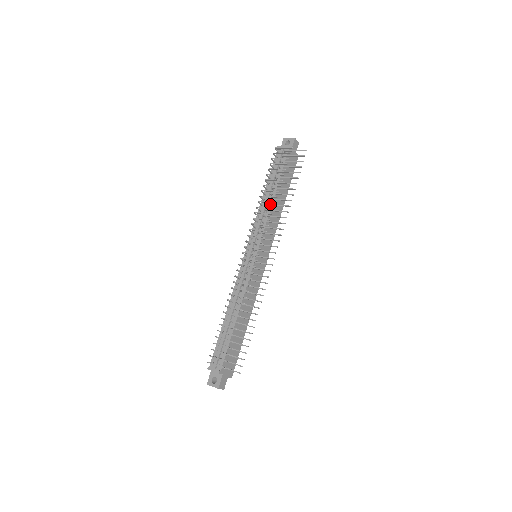
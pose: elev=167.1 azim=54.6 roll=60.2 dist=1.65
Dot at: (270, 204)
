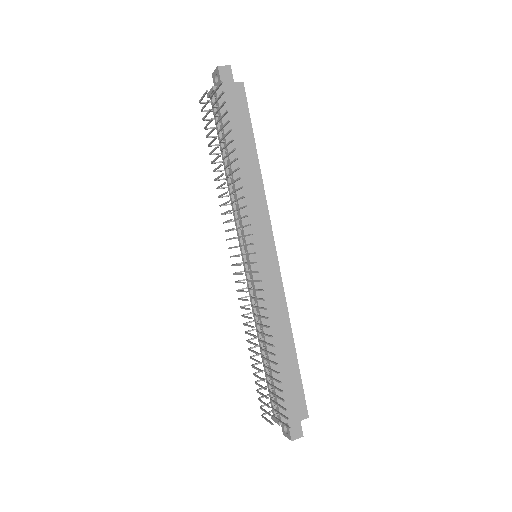
Dot at: (228, 184)
